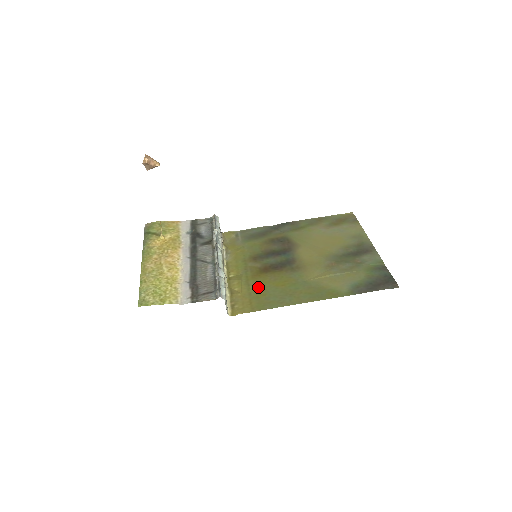
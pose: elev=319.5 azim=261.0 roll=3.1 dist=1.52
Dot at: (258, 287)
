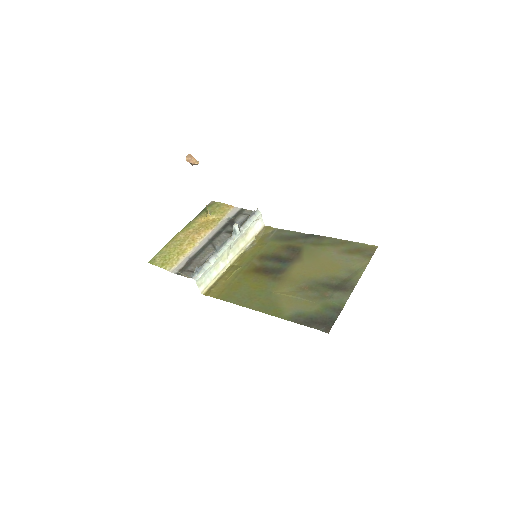
Dot at: (239, 281)
